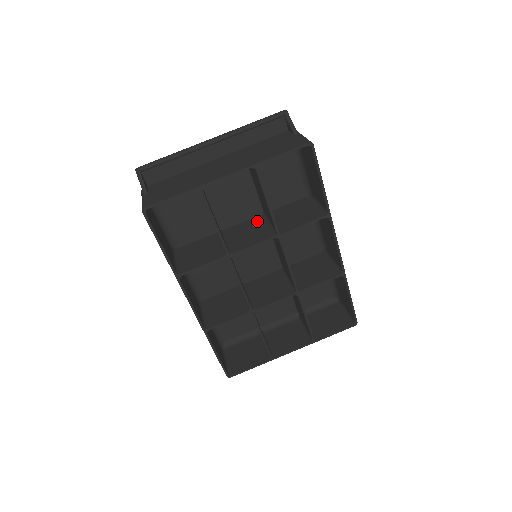
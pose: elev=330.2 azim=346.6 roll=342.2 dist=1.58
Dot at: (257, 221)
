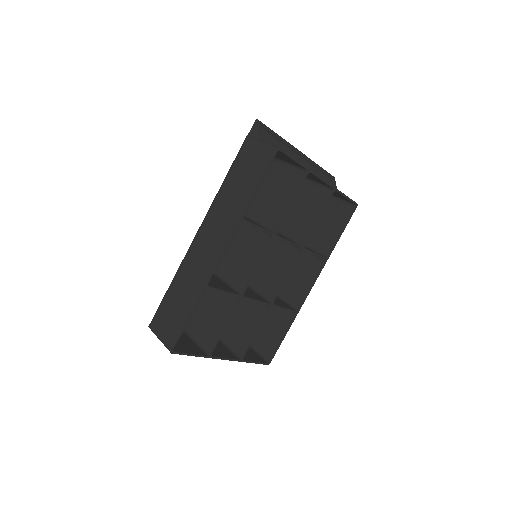
Dot at: occluded
